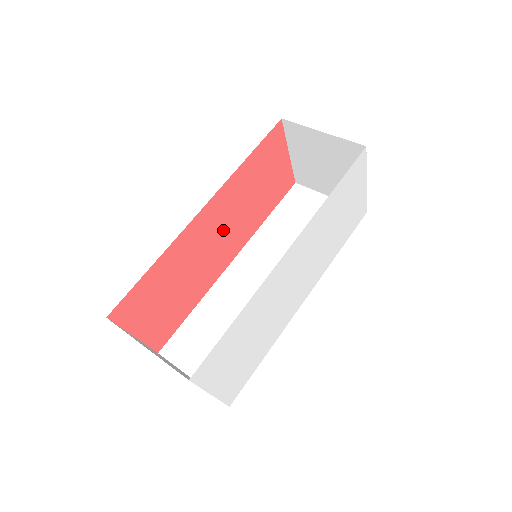
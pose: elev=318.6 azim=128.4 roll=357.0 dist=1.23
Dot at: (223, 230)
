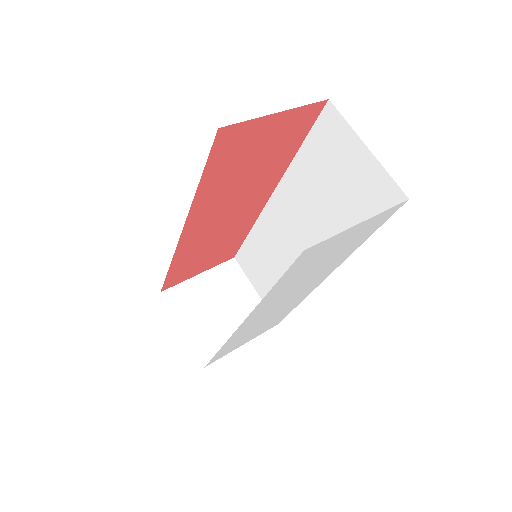
Dot at: (229, 209)
